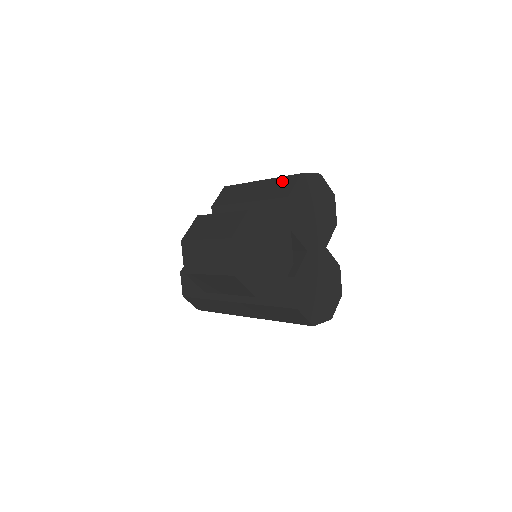
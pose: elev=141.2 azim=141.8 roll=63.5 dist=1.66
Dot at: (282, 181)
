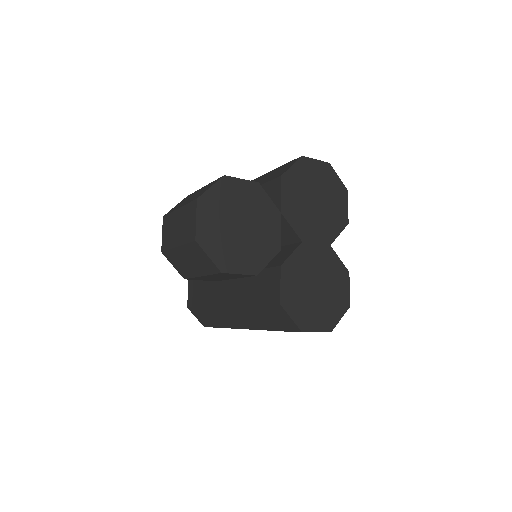
Dot at: (283, 167)
